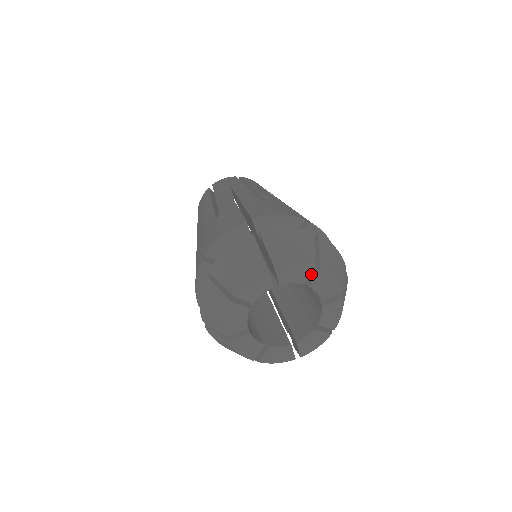
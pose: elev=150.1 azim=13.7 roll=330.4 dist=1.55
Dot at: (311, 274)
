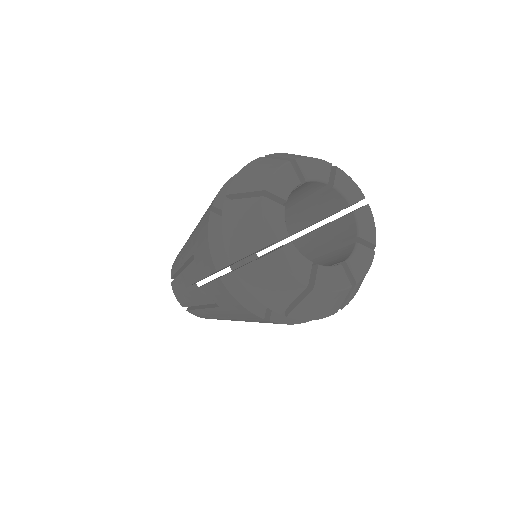
Dot at: occluded
